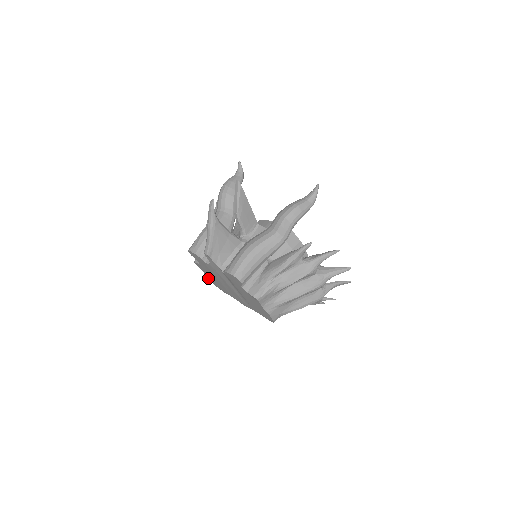
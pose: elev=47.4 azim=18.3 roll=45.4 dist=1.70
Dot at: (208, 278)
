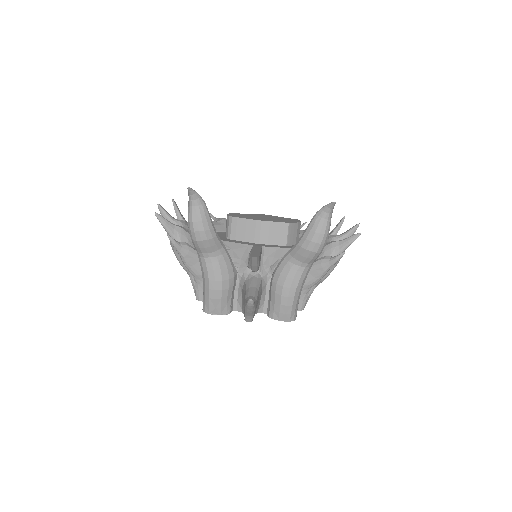
Dot at: occluded
